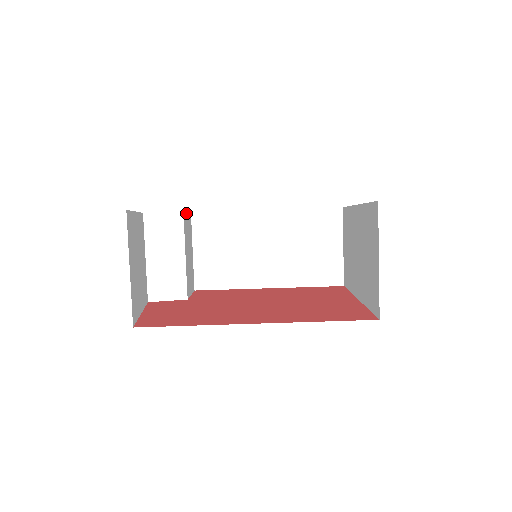
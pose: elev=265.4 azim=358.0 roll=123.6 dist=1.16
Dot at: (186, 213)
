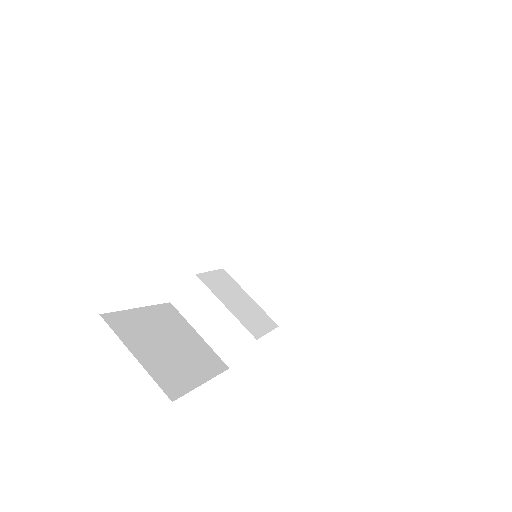
Dot at: (207, 273)
